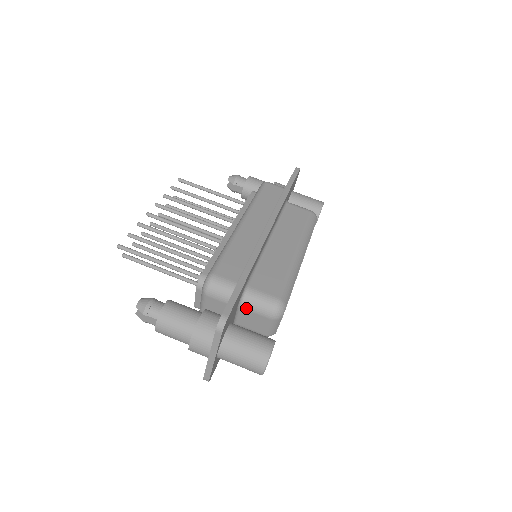
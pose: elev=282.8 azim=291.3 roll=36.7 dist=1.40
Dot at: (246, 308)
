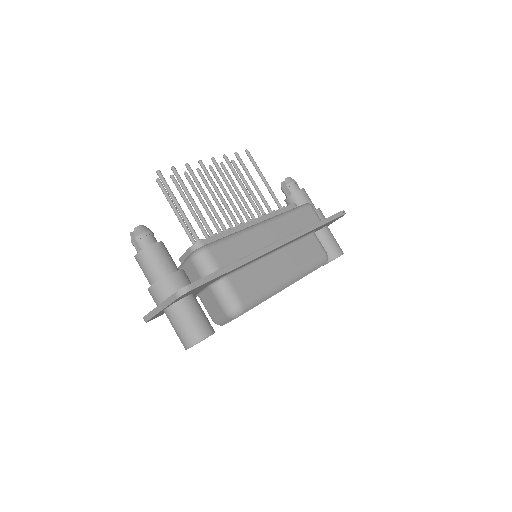
Dot at: (213, 291)
